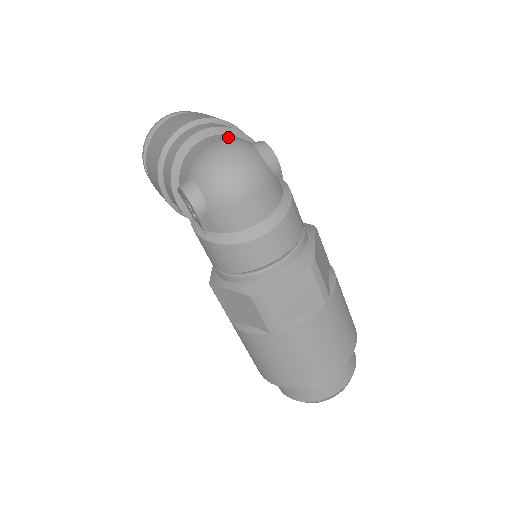
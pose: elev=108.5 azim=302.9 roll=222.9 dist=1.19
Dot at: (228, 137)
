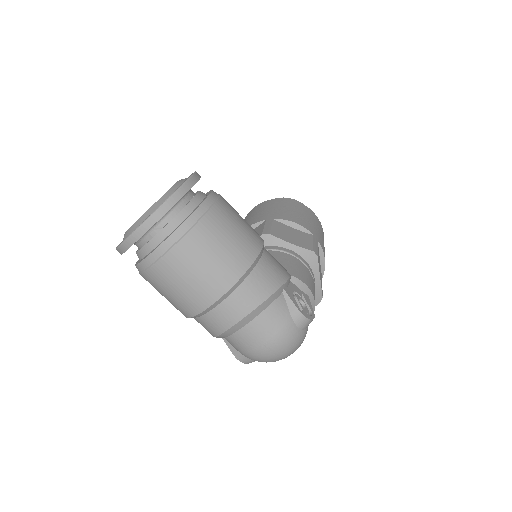
Dot at: (272, 329)
